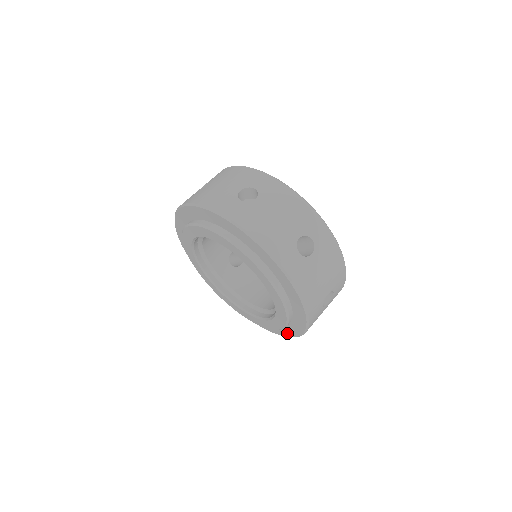
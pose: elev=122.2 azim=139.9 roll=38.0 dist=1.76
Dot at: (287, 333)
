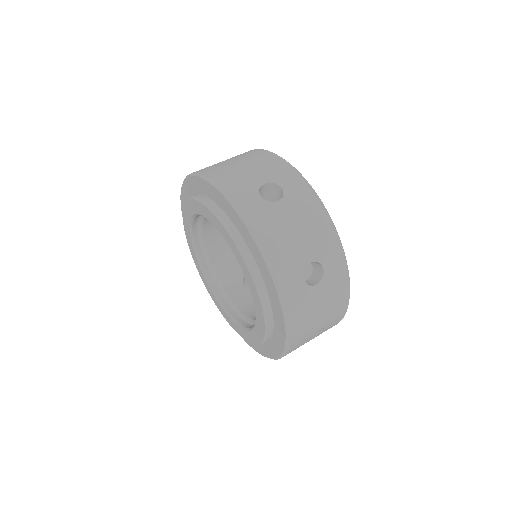
Dot at: (280, 342)
